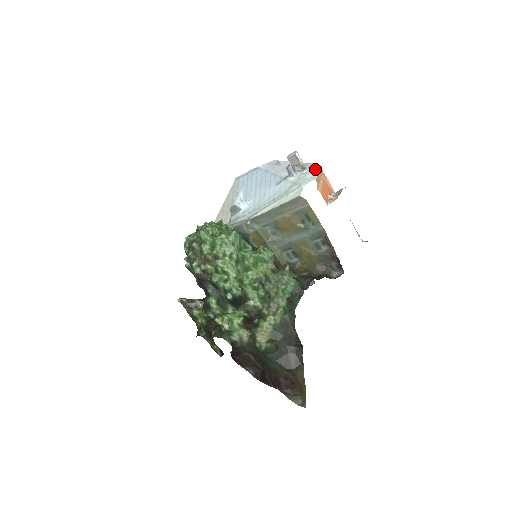
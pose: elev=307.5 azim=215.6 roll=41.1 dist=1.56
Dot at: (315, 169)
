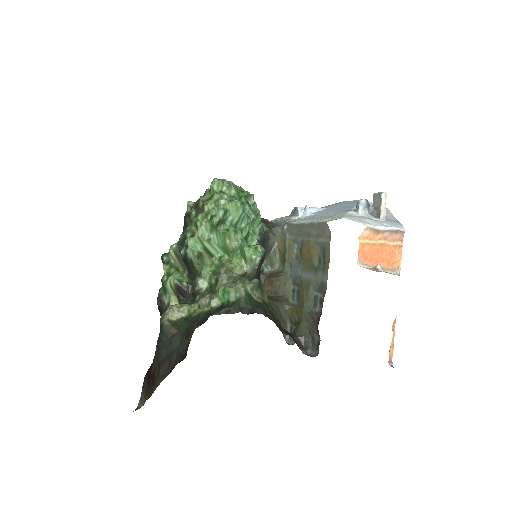
Dot at: (389, 225)
